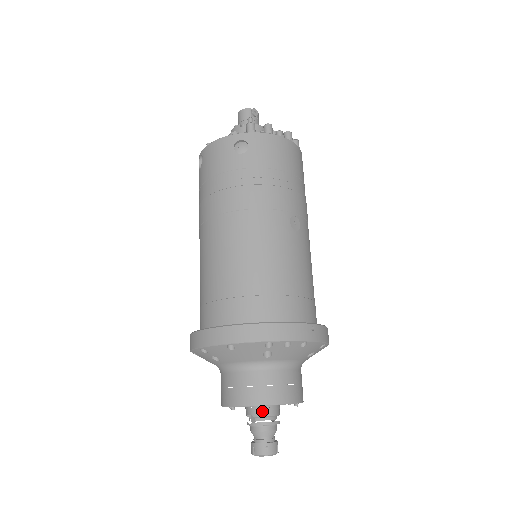
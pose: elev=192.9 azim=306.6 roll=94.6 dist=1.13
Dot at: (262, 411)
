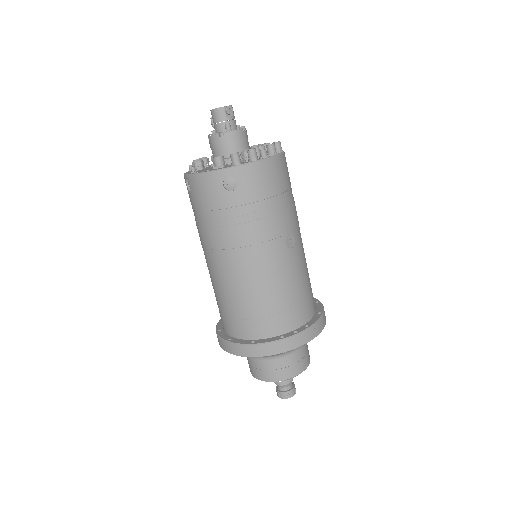
Dot at: occluded
